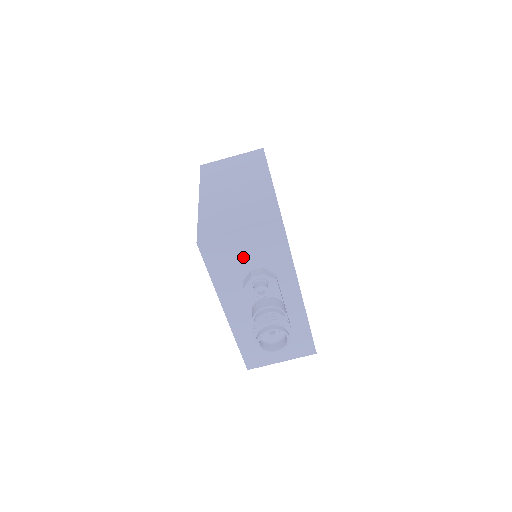
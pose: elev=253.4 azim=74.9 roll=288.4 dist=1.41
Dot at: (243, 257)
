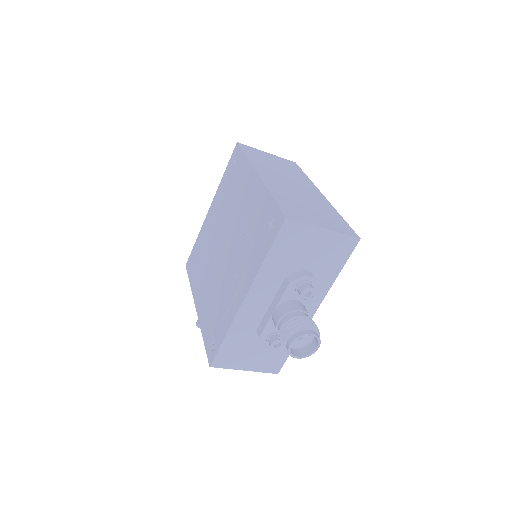
Dot at: (307, 253)
